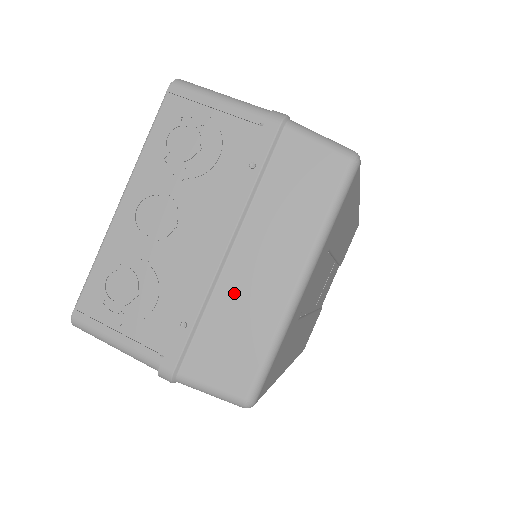
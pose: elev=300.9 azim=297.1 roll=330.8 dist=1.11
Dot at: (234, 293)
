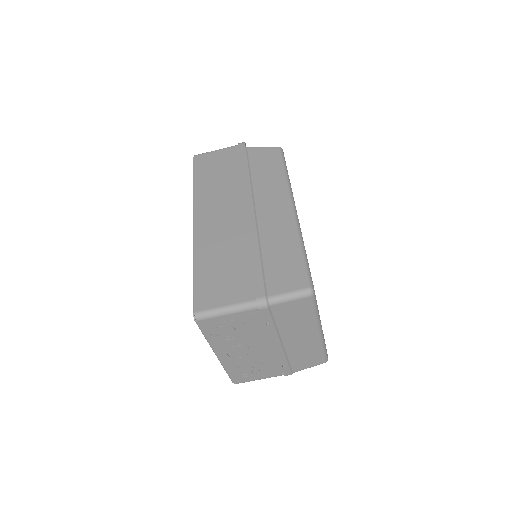
Dot at: (295, 349)
